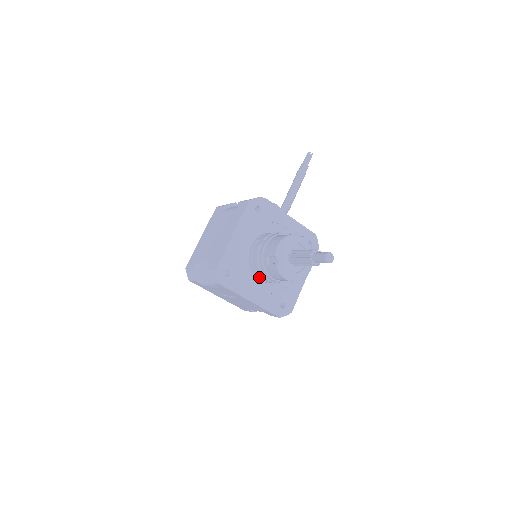
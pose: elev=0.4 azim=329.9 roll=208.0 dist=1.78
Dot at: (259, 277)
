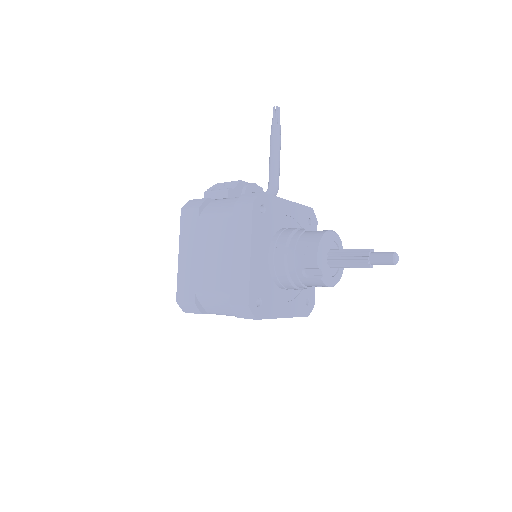
Dot at: (286, 288)
